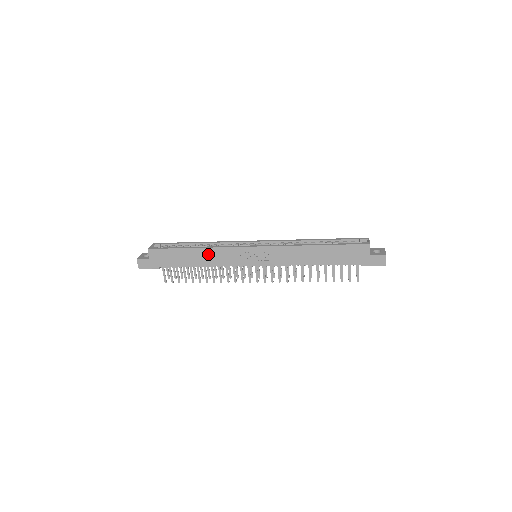
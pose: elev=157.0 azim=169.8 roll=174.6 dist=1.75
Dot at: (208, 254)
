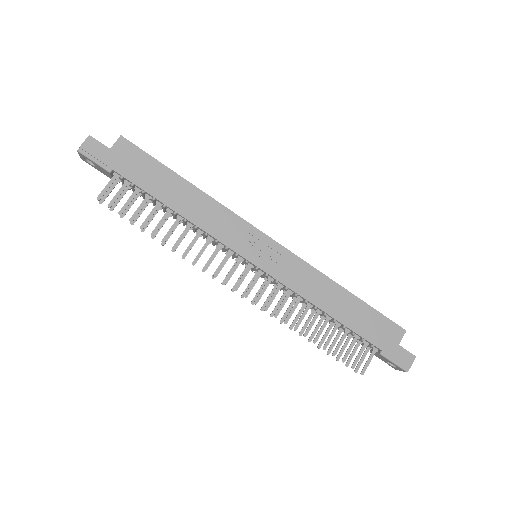
Dot at: (202, 204)
